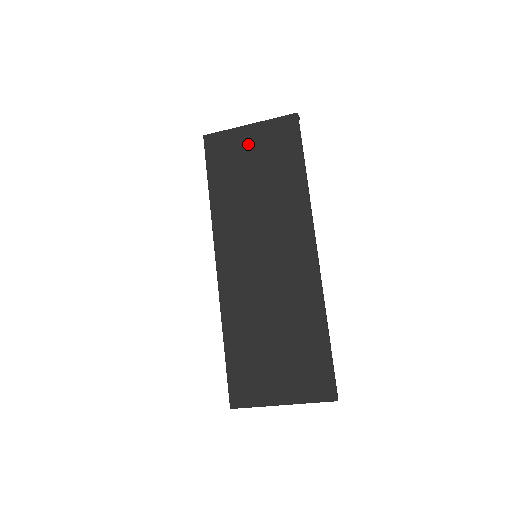
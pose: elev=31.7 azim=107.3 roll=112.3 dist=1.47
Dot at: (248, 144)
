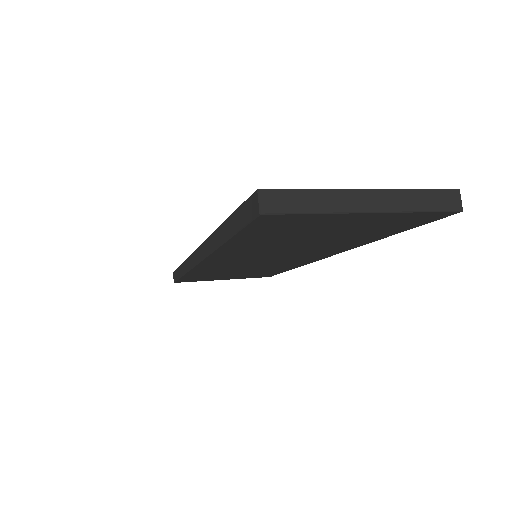
Dot at: (340, 224)
